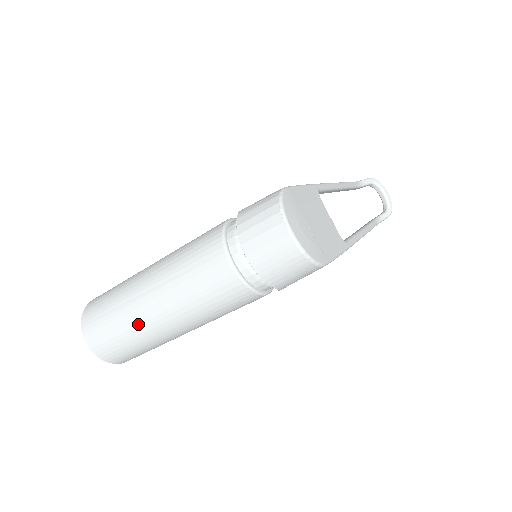
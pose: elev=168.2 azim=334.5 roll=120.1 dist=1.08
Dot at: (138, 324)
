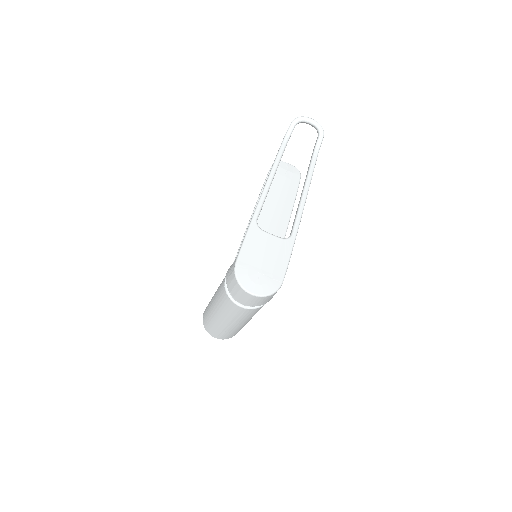
Dot at: (229, 329)
